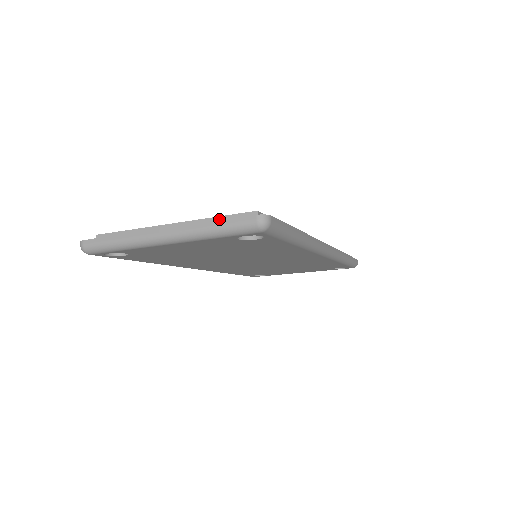
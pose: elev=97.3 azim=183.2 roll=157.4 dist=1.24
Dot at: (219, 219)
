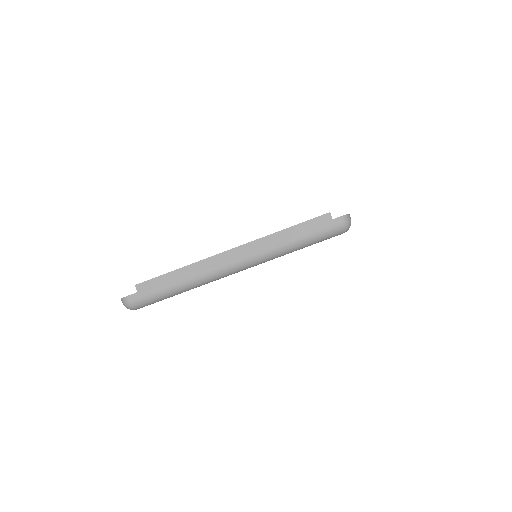
Dot at: (288, 231)
